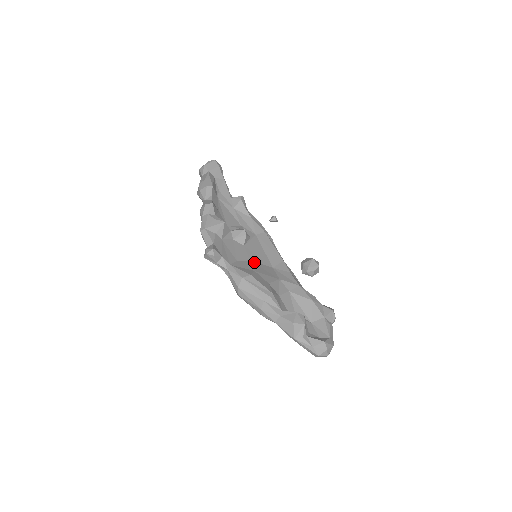
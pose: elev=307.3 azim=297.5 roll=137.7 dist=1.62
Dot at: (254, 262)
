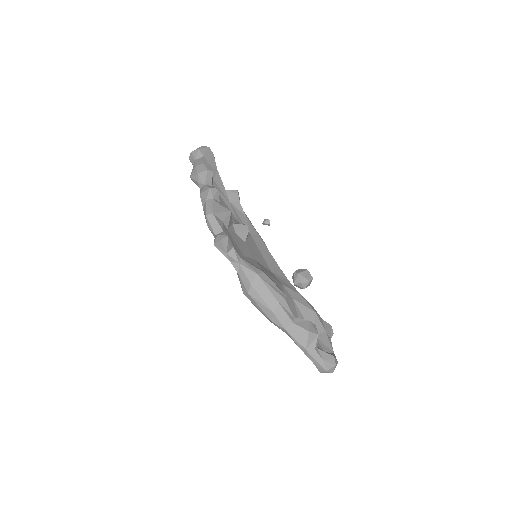
Dot at: (257, 261)
